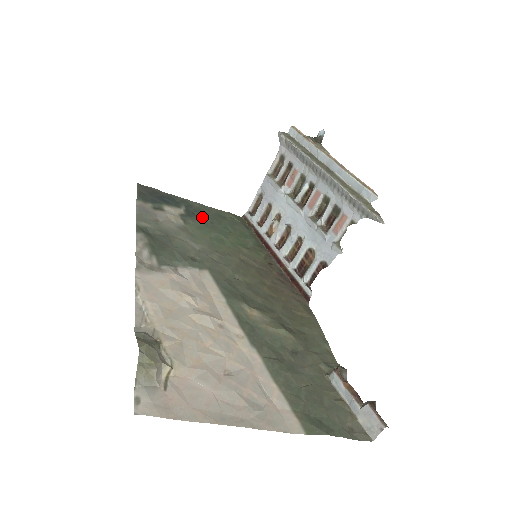
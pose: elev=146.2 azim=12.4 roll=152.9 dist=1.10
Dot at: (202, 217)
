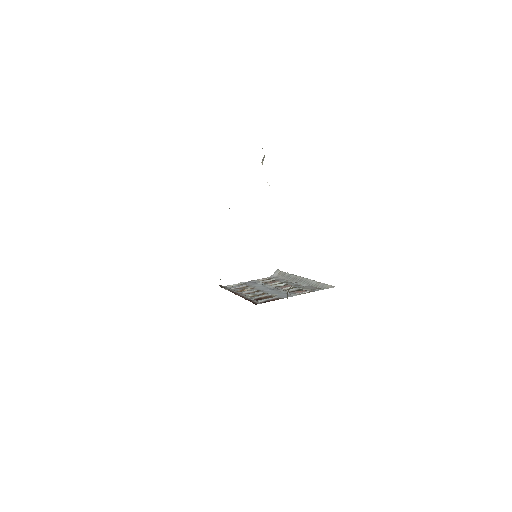
Dot at: occluded
